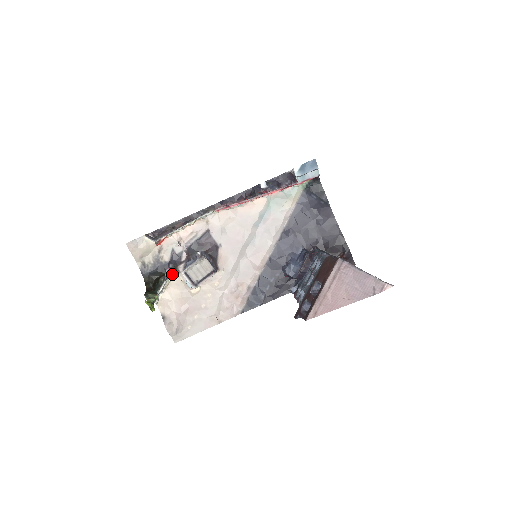
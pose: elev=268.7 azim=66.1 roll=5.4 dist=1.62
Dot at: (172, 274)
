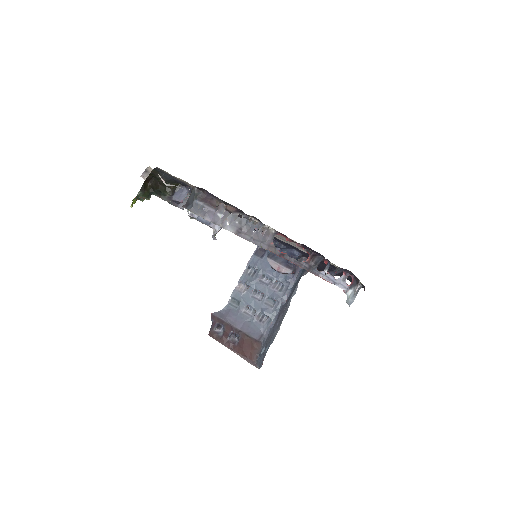
Dot at: occluded
